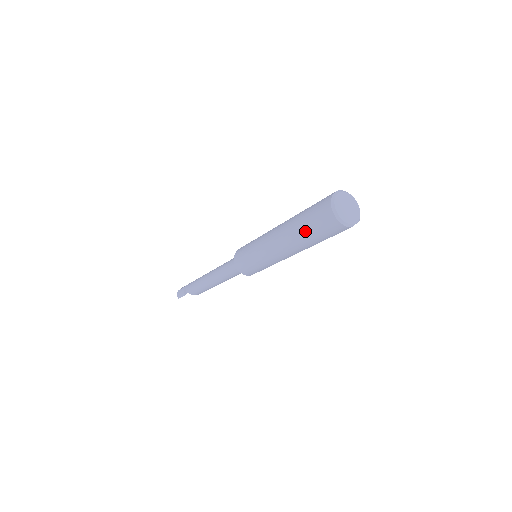
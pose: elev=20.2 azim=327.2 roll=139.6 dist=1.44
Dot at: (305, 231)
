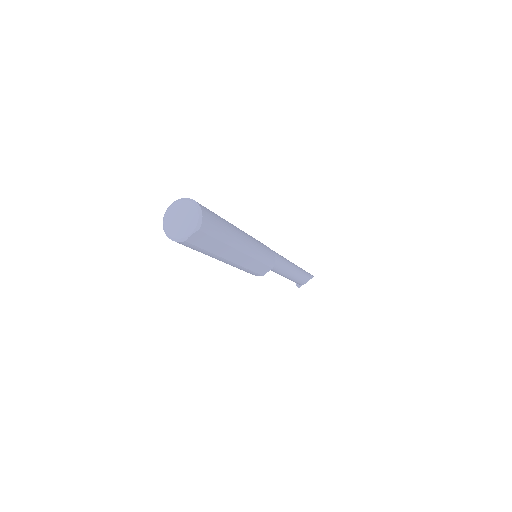
Dot at: occluded
